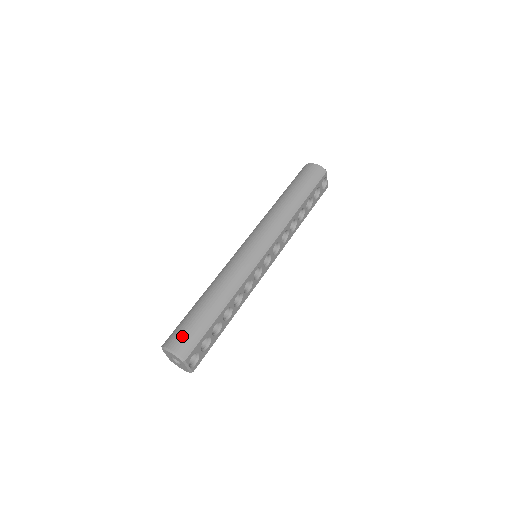
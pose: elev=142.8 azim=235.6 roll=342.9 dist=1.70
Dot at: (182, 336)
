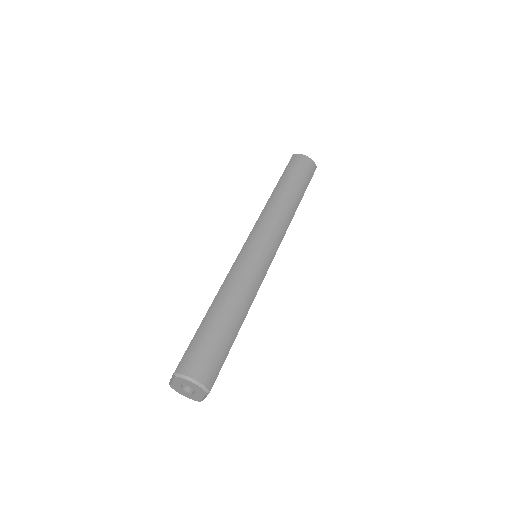
Dot at: (204, 360)
